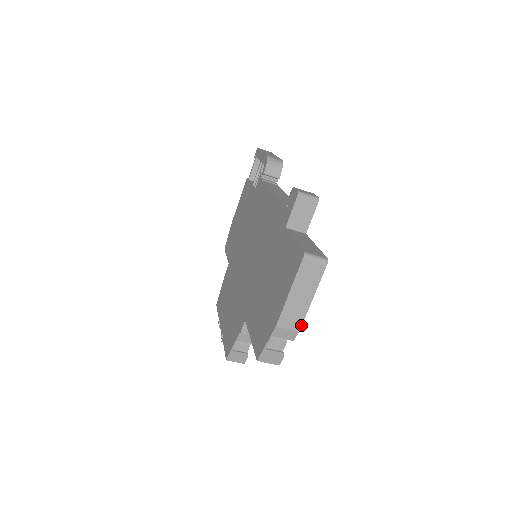
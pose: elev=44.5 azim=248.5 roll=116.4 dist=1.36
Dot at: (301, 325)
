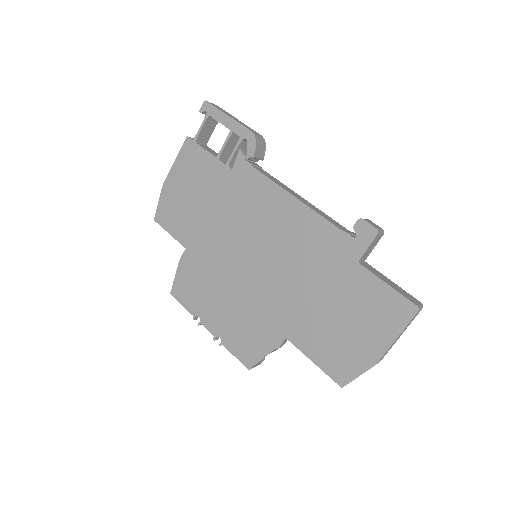
Dot at: occluded
